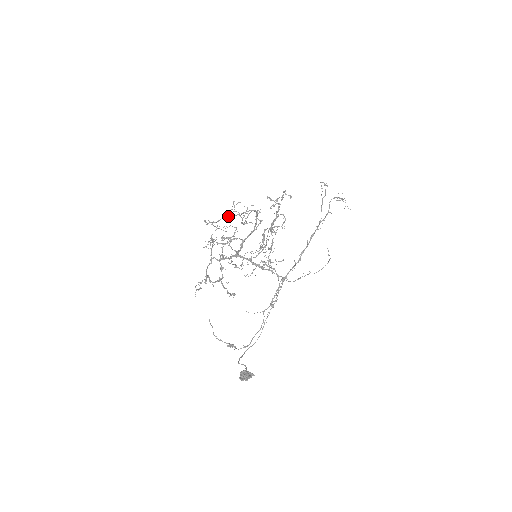
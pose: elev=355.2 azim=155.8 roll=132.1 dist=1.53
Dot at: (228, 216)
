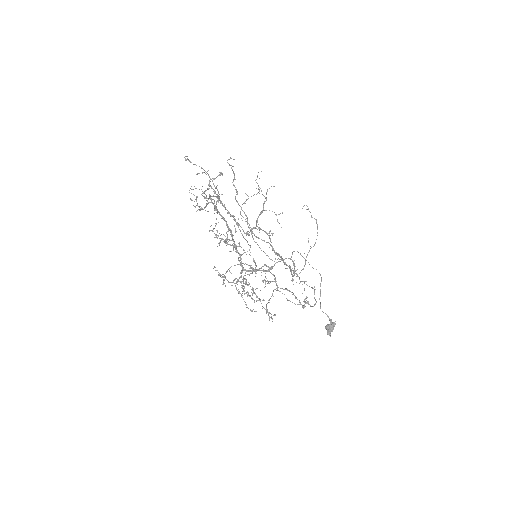
Dot at: (200, 210)
